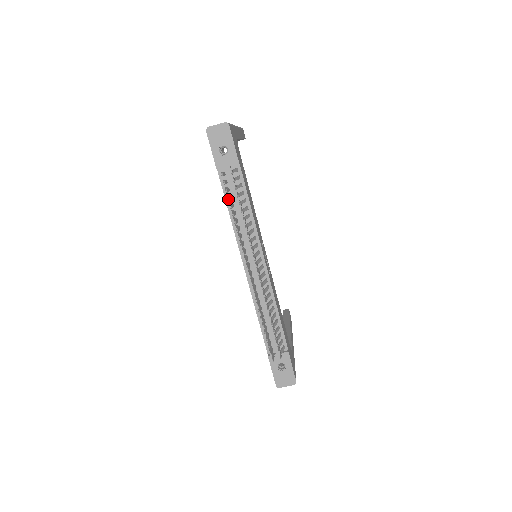
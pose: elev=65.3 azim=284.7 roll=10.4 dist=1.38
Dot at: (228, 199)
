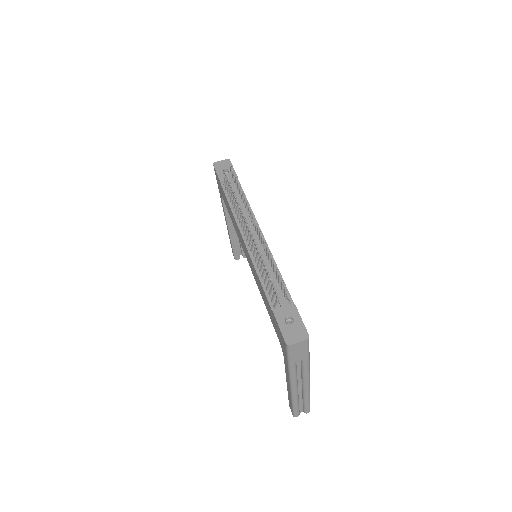
Dot at: (228, 180)
